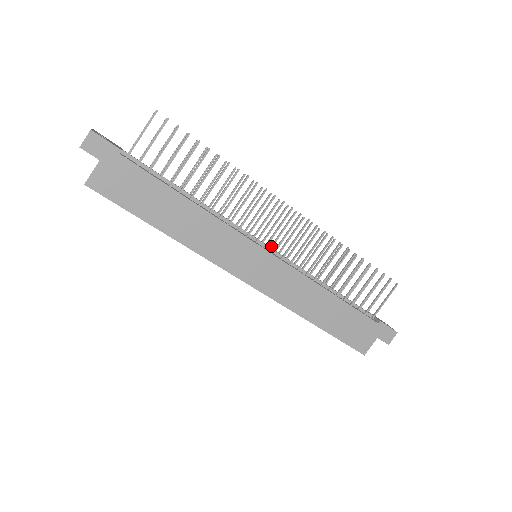
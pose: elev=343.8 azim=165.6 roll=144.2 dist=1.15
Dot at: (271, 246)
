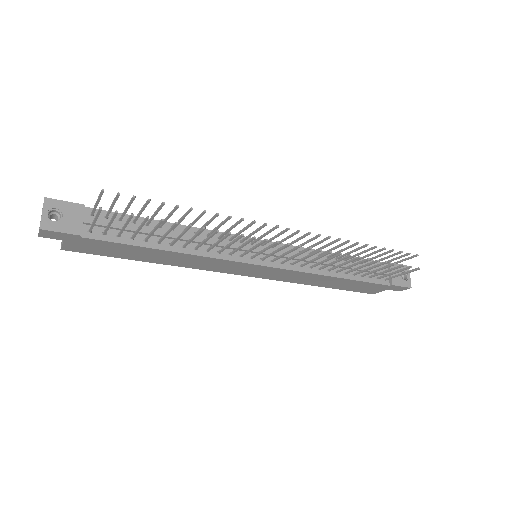
Dot at: (273, 246)
